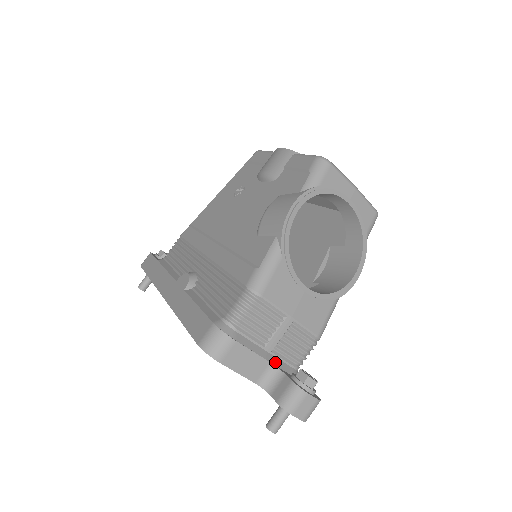
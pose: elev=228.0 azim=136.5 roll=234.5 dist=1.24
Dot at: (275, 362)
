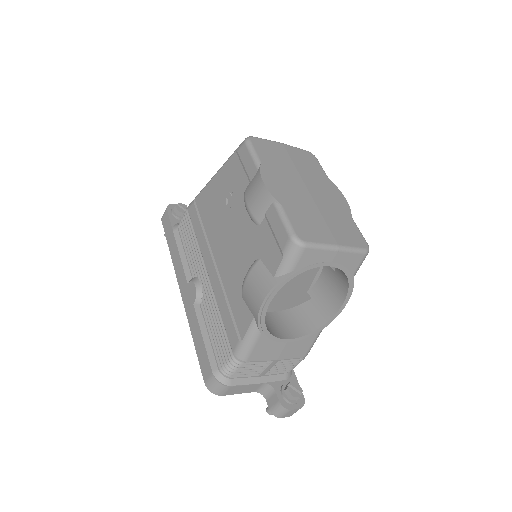
Dot at: (268, 380)
